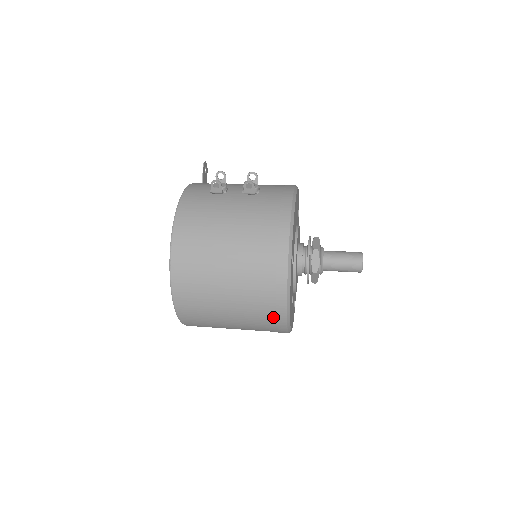
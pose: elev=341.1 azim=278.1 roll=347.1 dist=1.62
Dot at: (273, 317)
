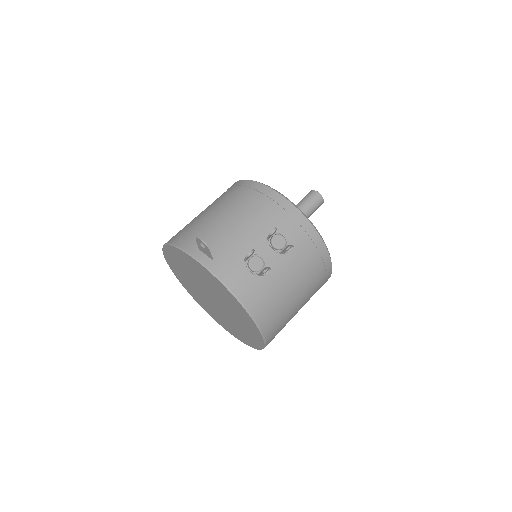
Dot at: occluded
